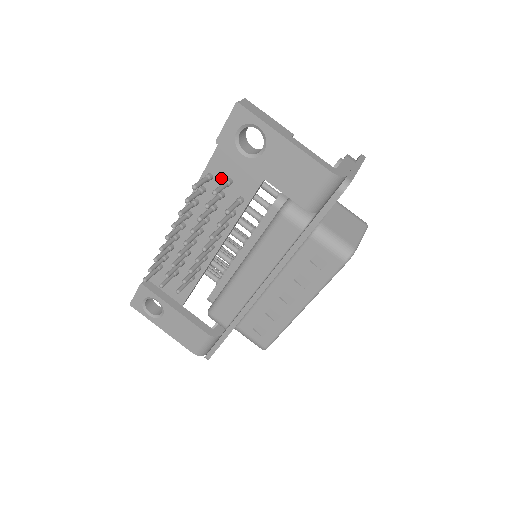
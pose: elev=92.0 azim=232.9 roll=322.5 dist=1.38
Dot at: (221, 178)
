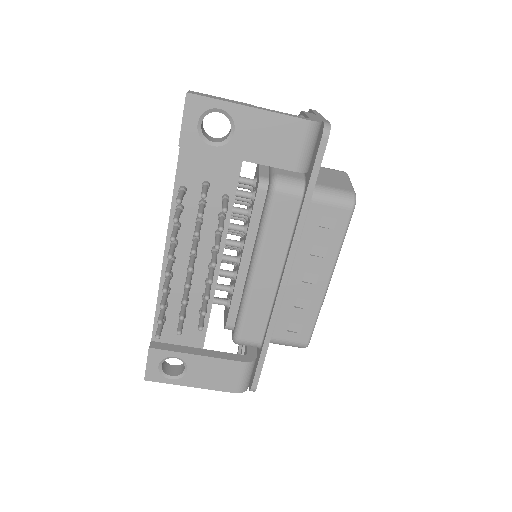
Dot at: (195, 185)
